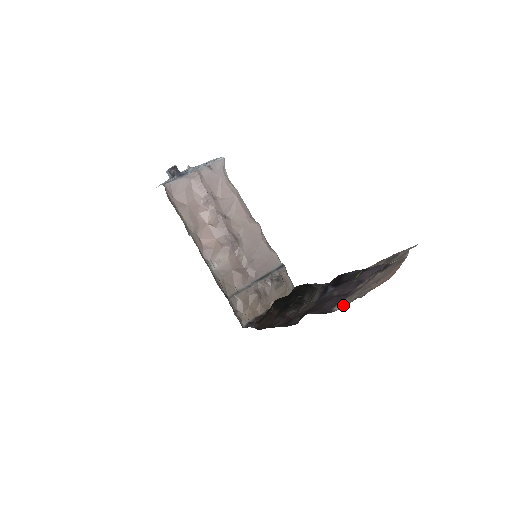
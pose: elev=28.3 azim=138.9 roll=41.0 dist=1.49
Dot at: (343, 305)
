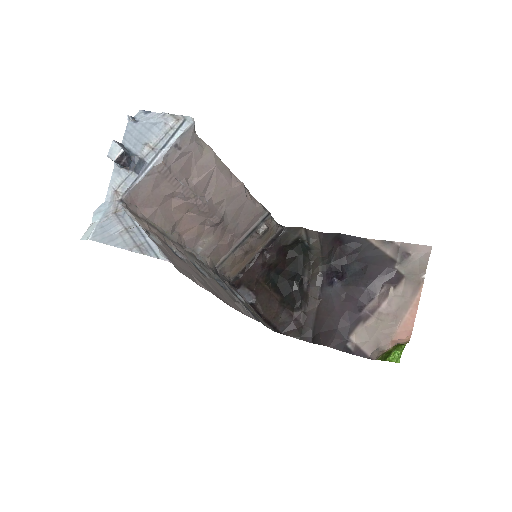
Dot at: (362, 341)
